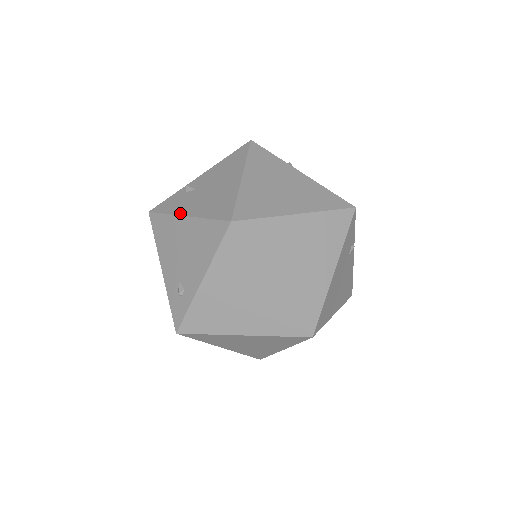
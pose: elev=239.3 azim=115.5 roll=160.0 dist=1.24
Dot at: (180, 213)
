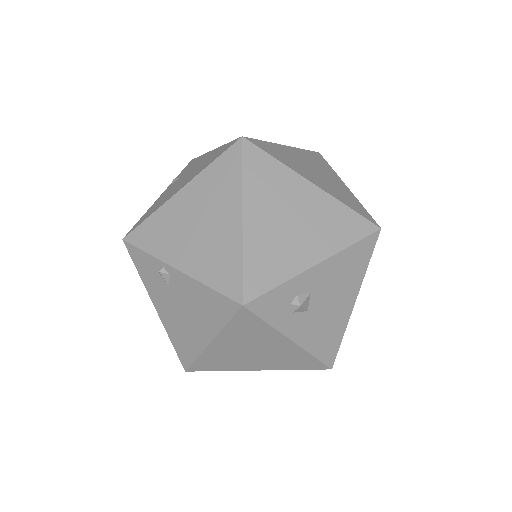
Dot at: (151, 297)
